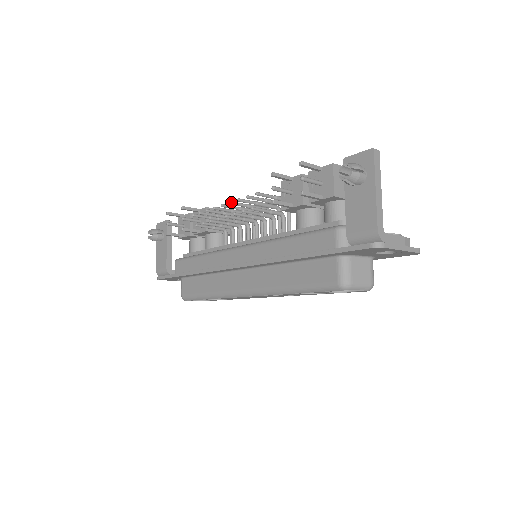
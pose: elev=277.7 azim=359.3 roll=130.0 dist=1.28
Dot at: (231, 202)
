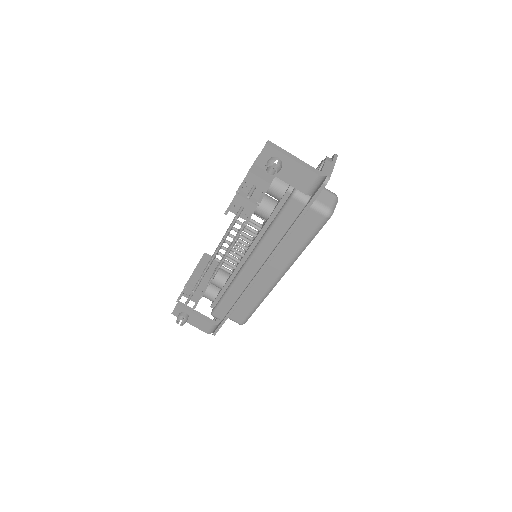
Dot at: (216, 251)
